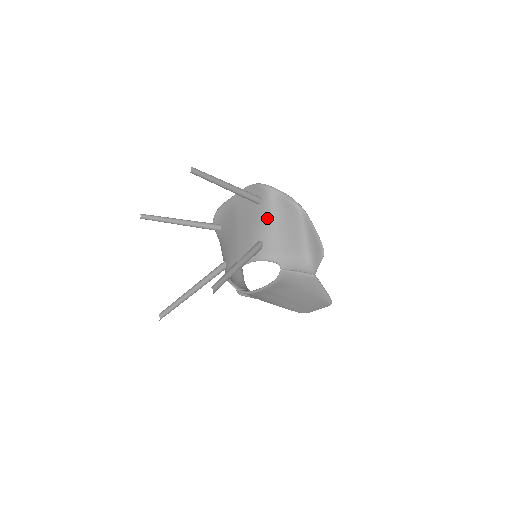
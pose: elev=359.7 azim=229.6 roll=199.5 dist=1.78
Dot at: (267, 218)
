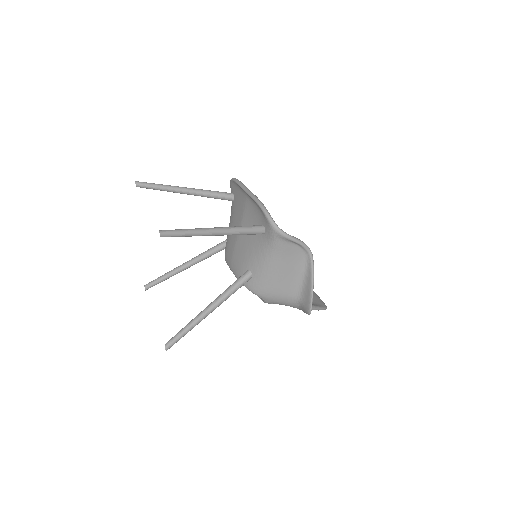
Dot at: (264, 255)
